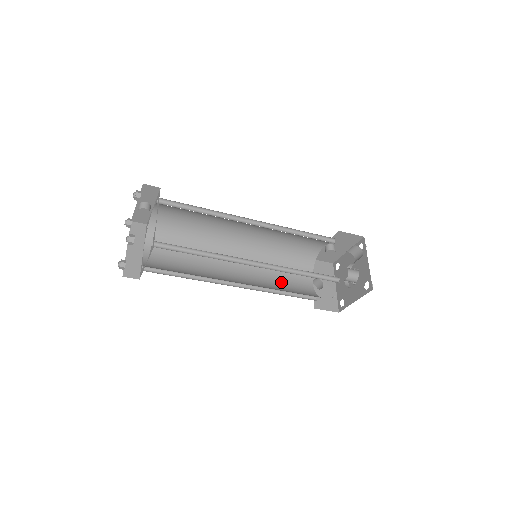
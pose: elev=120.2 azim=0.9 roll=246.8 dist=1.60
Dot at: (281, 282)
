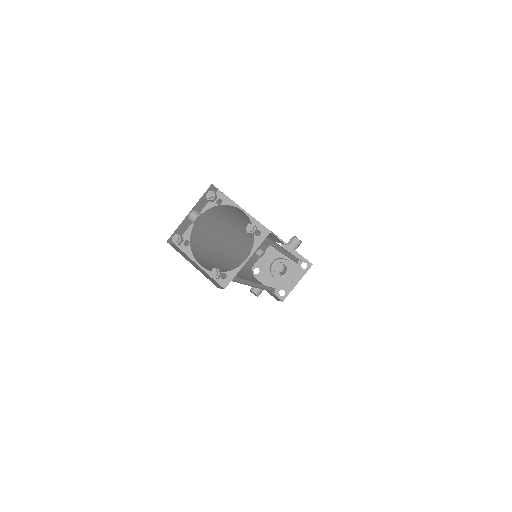
Dot at: occluded
